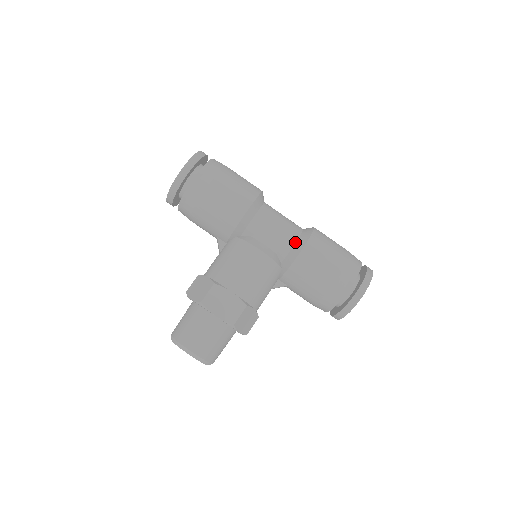
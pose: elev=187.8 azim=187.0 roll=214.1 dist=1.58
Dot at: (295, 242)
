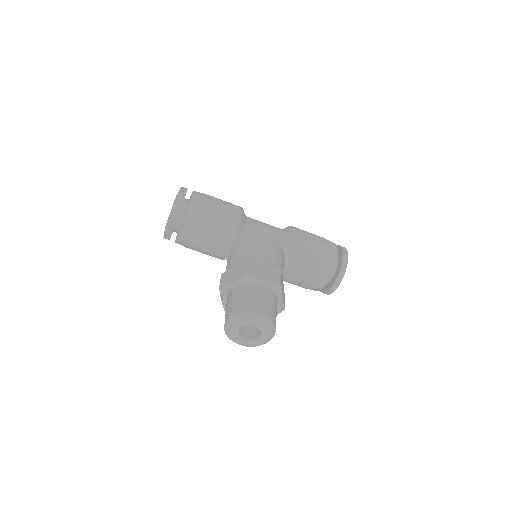
Dot at: (283, 232)
